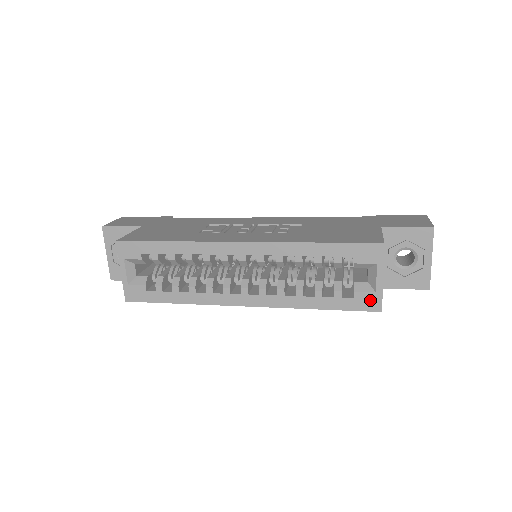
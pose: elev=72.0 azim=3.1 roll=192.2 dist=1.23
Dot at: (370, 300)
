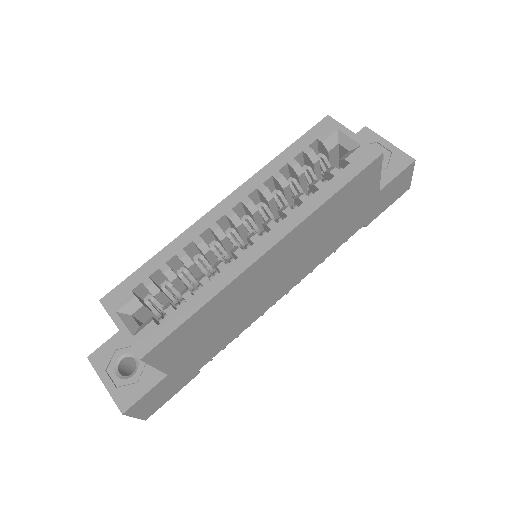
Dot at: (363, 154)
